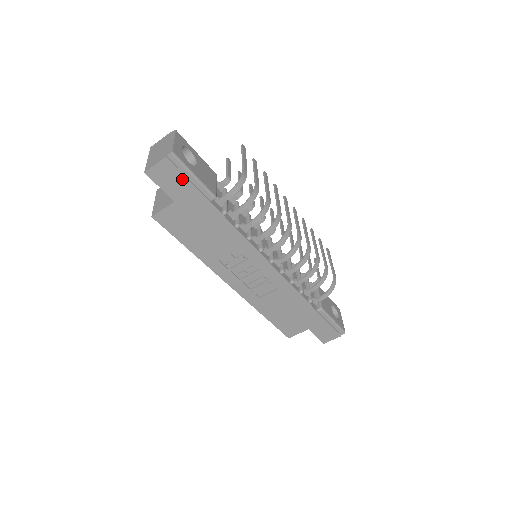
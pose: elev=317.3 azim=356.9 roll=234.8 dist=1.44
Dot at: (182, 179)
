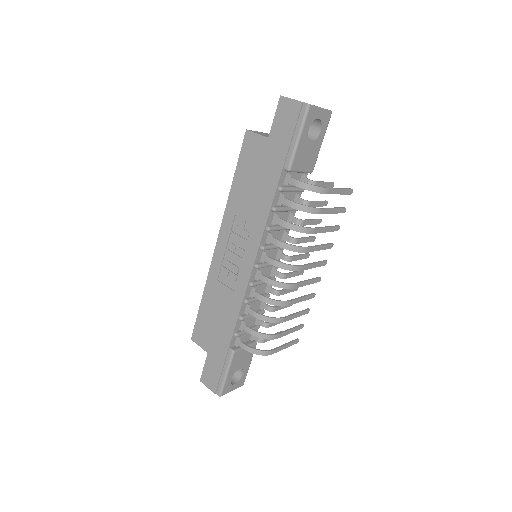
Dot at: (291, 129)
